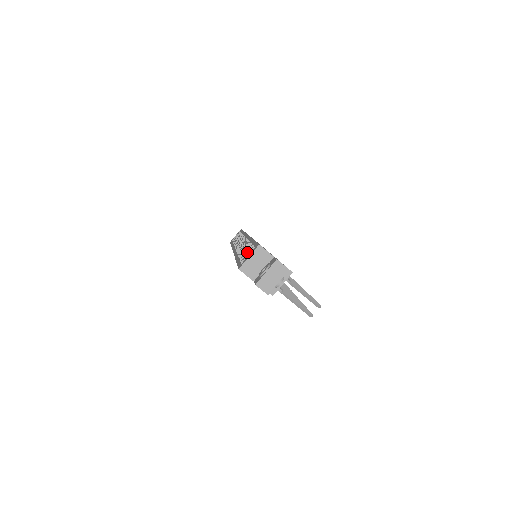
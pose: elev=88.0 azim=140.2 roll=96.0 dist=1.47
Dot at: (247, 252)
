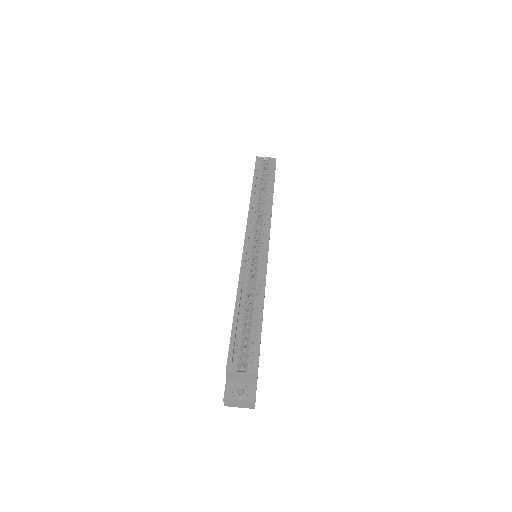
Dot at: occluded
